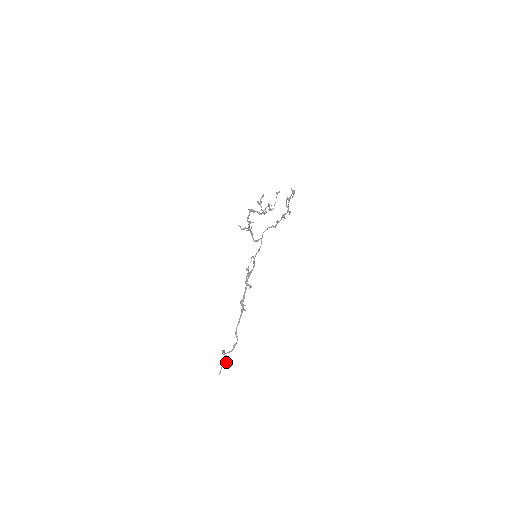
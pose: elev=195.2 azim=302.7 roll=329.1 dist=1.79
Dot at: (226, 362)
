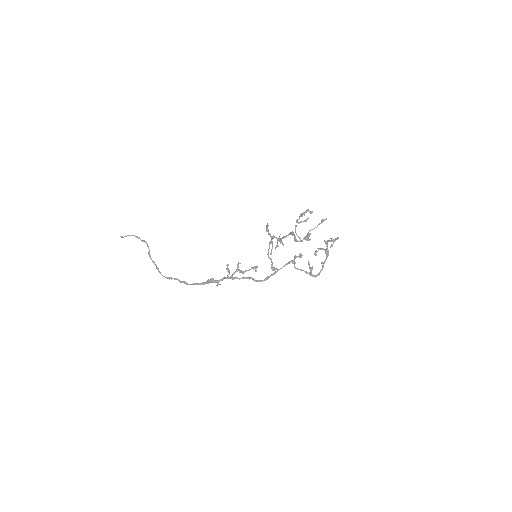
Dot at: occluded
